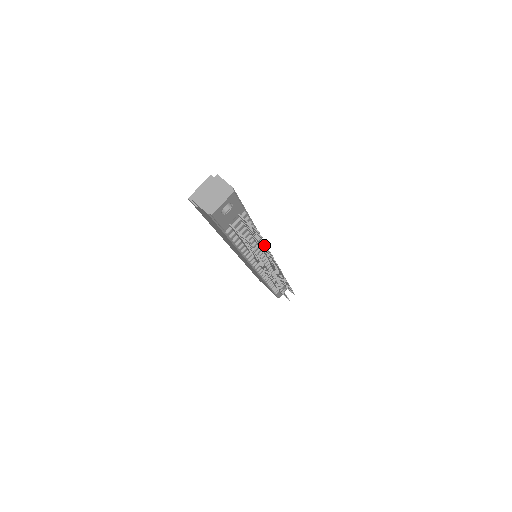
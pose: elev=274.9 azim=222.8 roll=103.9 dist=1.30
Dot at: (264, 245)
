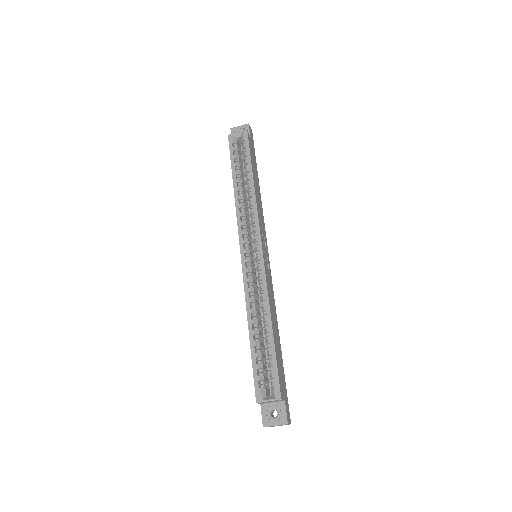
Dot at: occluded
